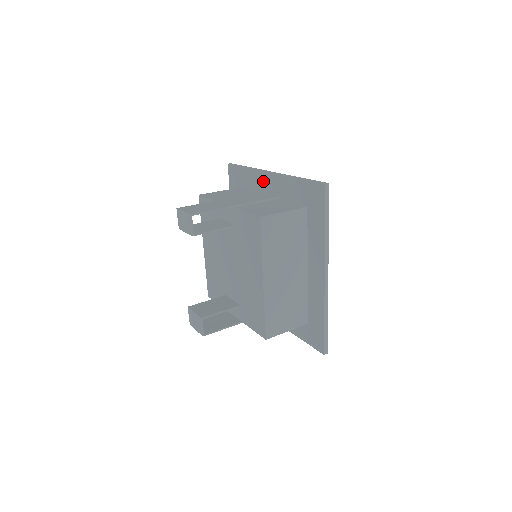
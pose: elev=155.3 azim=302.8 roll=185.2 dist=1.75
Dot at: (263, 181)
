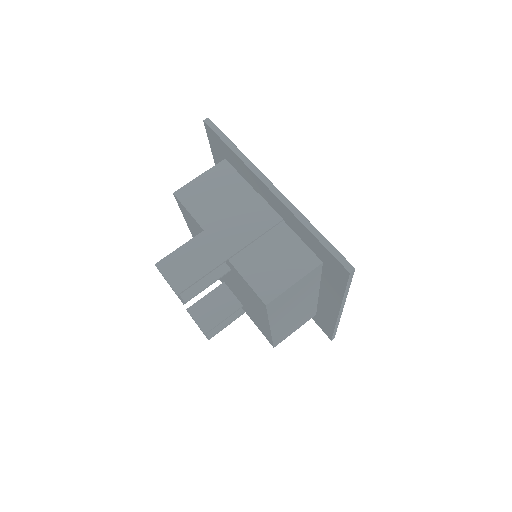
Dot at: (260, 187)
